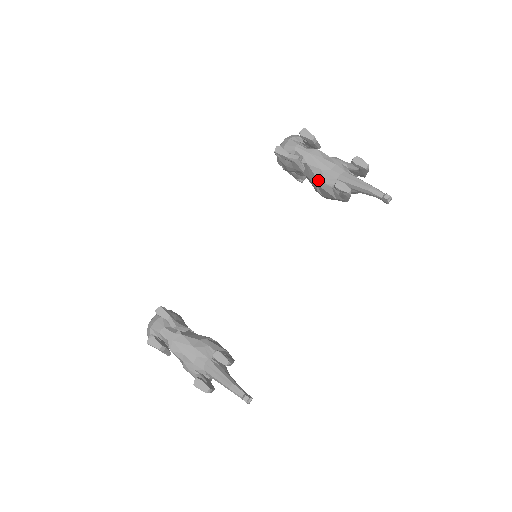
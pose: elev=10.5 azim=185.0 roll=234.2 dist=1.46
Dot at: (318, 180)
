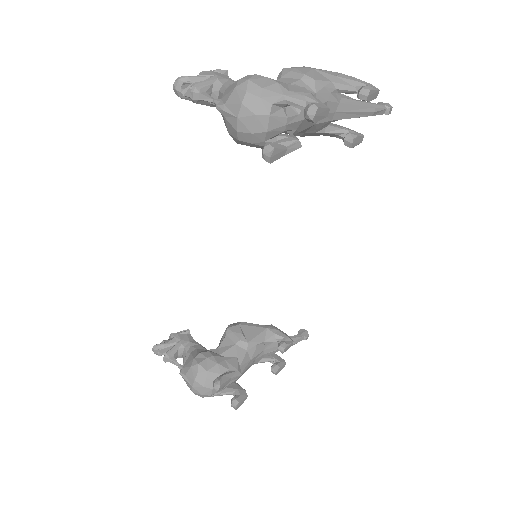
Dot at: (306, 134)
